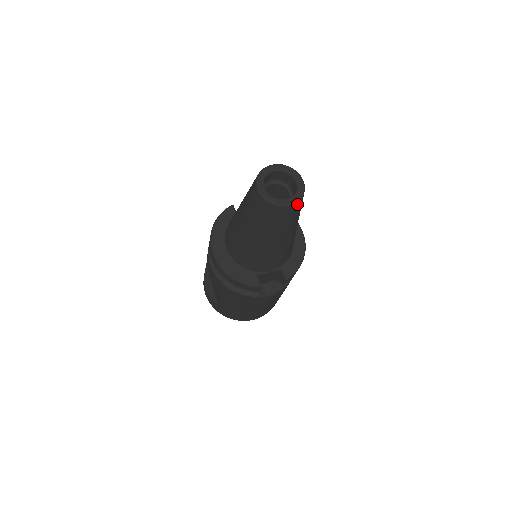
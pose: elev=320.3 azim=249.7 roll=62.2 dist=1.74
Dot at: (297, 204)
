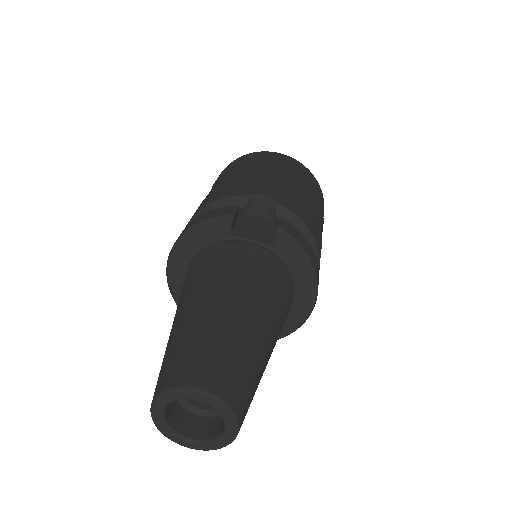
Dot at: occluded
